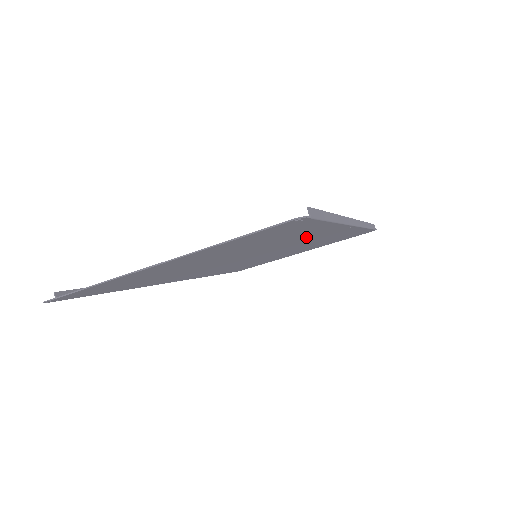
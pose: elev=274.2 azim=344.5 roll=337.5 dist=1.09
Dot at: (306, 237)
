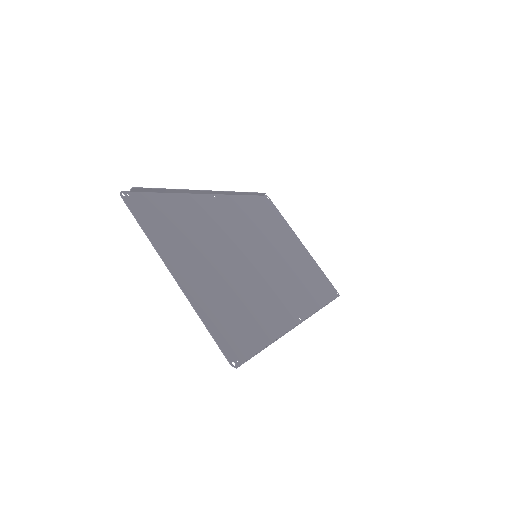
Dot at: (272, 304)
